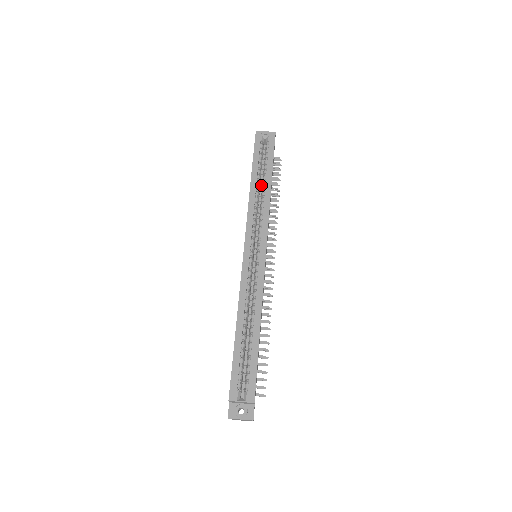
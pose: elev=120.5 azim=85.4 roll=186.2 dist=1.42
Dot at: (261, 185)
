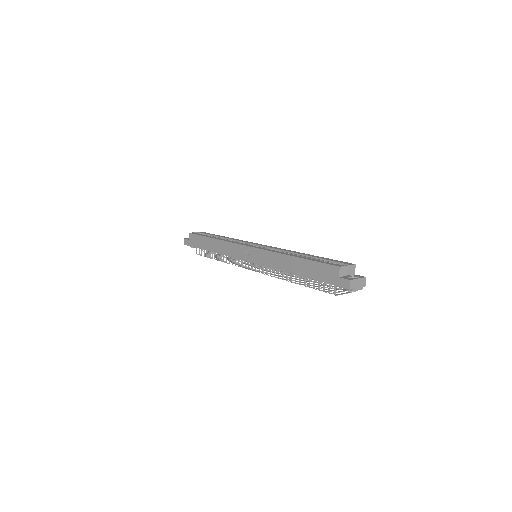
Dot at: occluded
